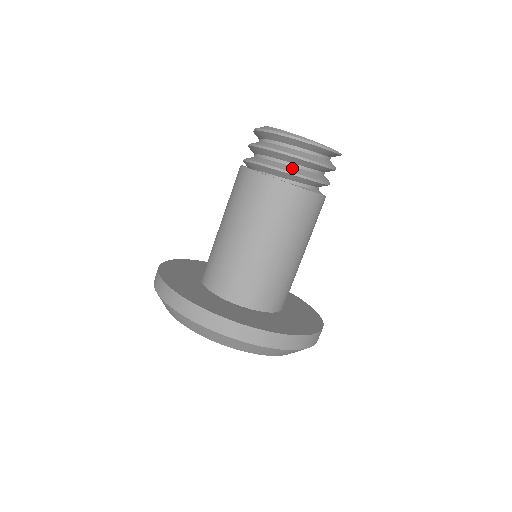
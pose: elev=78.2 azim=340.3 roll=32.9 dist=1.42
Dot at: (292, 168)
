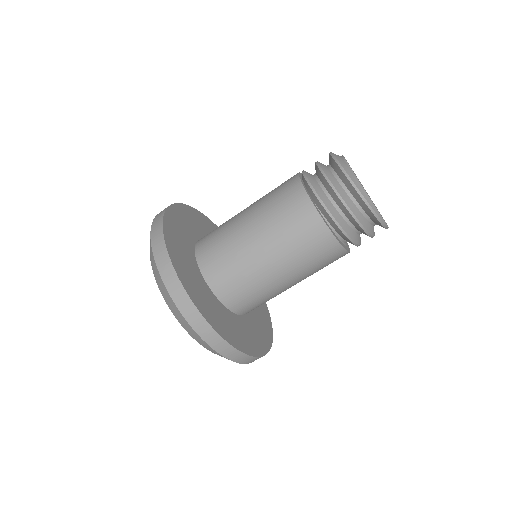
Dot at: (352, 232)
